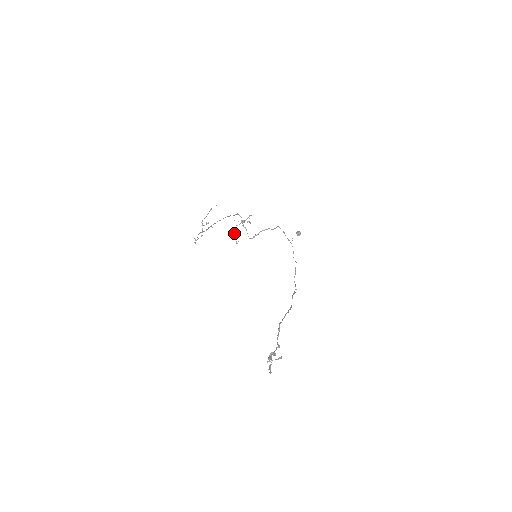
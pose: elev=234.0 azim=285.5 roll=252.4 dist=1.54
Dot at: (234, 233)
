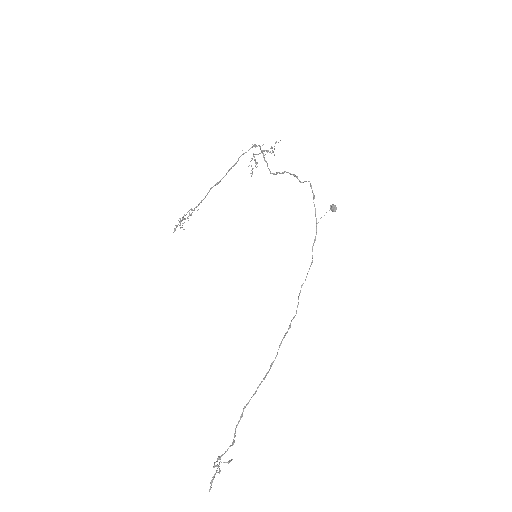
Dot at: (250, 161)
